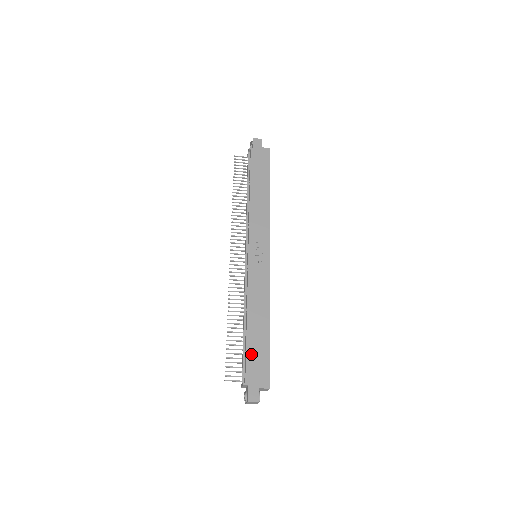
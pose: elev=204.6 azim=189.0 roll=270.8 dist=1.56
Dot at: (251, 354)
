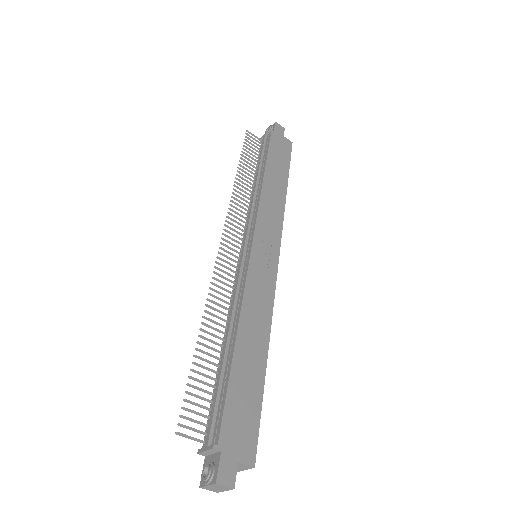
Dot at: (234, 396)
